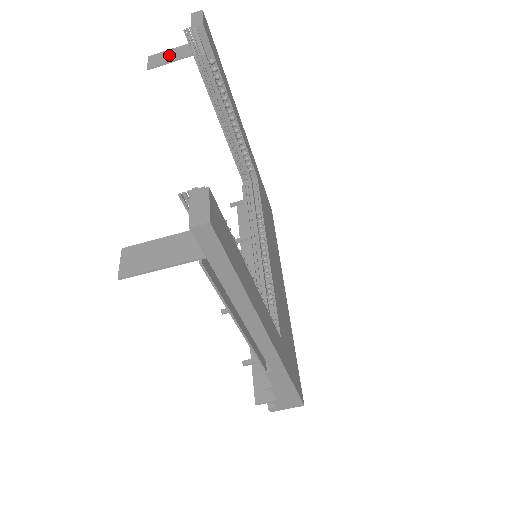
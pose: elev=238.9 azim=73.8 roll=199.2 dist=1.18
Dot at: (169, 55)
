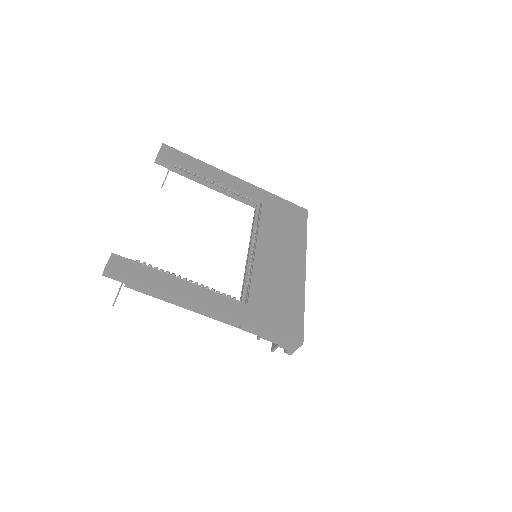
Dot at: occluded
